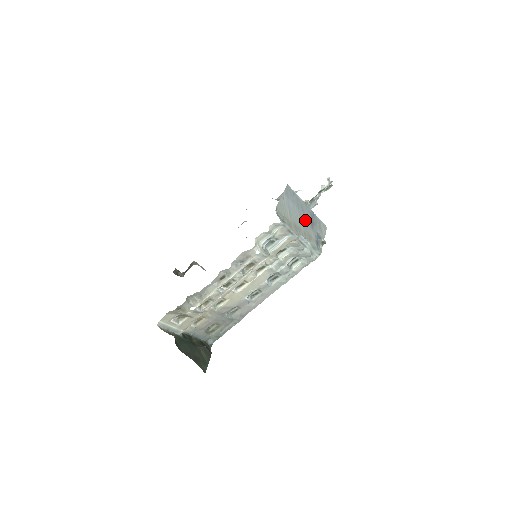
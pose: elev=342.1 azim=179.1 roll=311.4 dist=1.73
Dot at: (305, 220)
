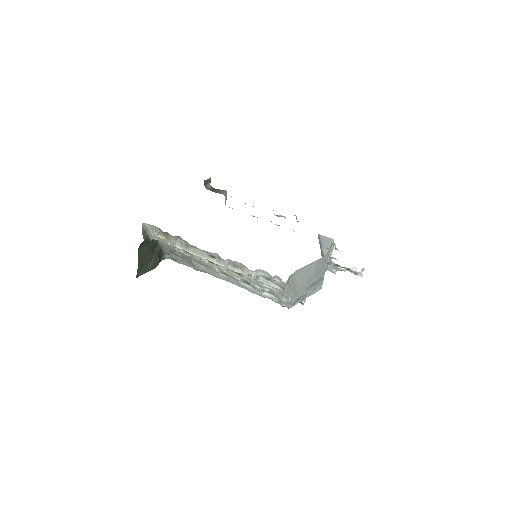
Dot at: (309, 282)
